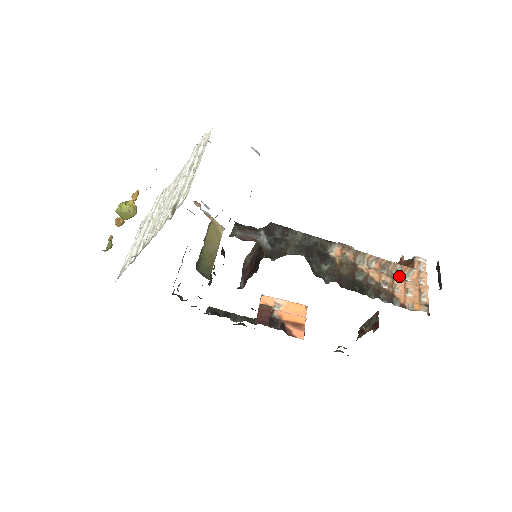
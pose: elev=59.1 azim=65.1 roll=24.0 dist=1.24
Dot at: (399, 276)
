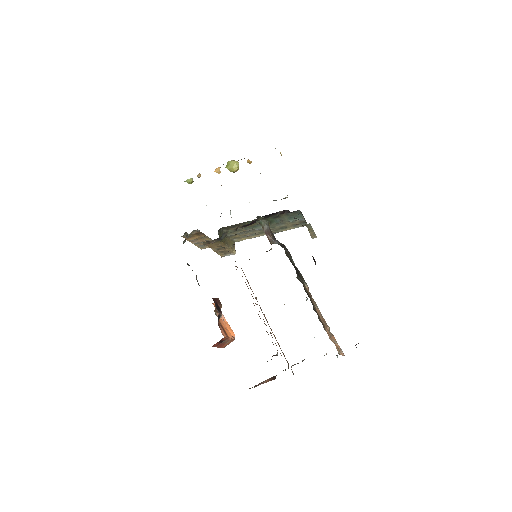
Dot at: occluded
